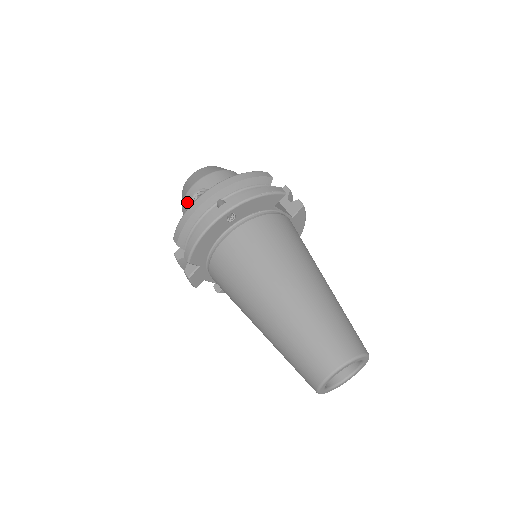
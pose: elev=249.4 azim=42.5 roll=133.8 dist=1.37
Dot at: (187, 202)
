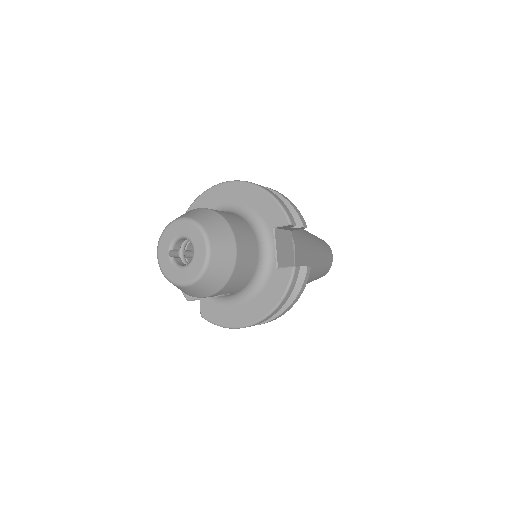
Dot at: occluded
